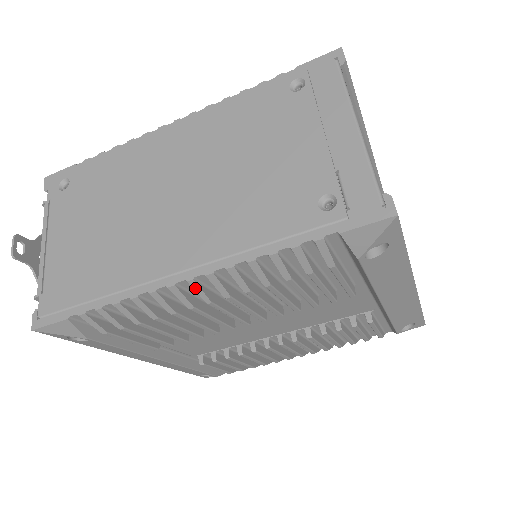
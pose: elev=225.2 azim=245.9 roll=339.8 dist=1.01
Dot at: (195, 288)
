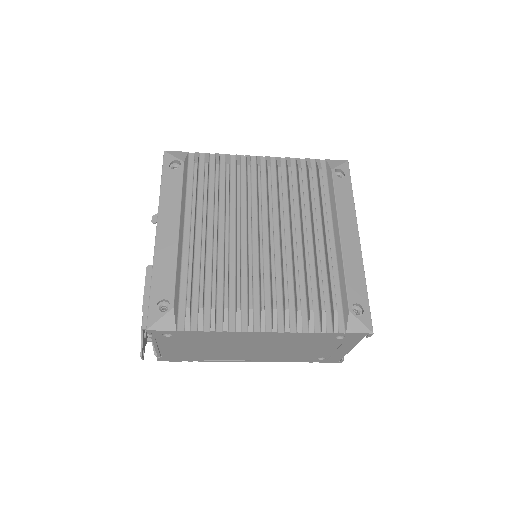
Dot at: occluded
